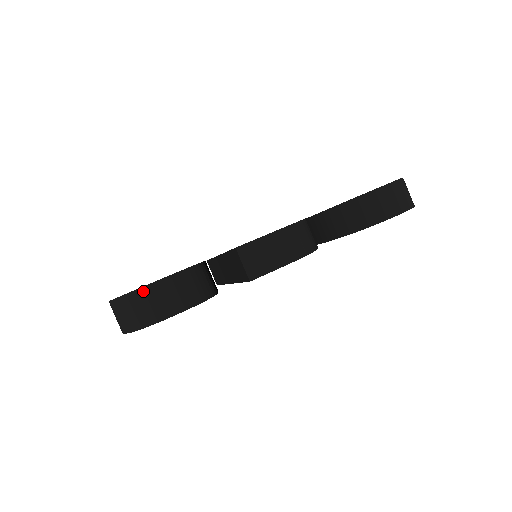
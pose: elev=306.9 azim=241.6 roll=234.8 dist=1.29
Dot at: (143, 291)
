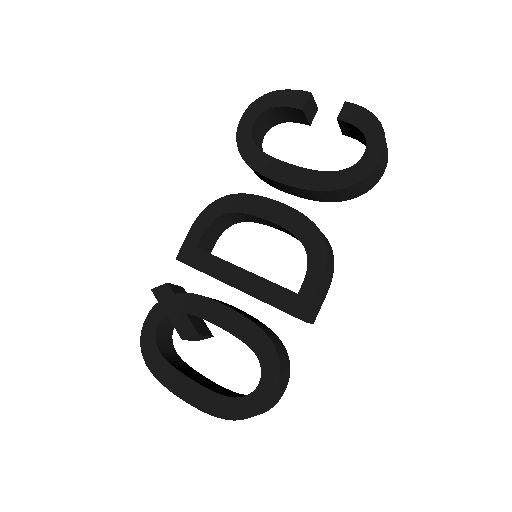
Dot at: occluded
